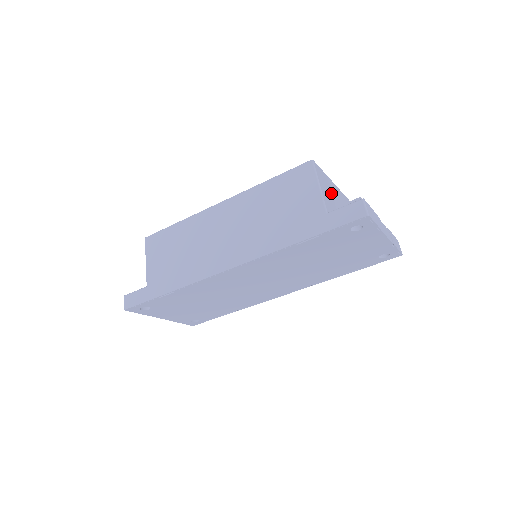
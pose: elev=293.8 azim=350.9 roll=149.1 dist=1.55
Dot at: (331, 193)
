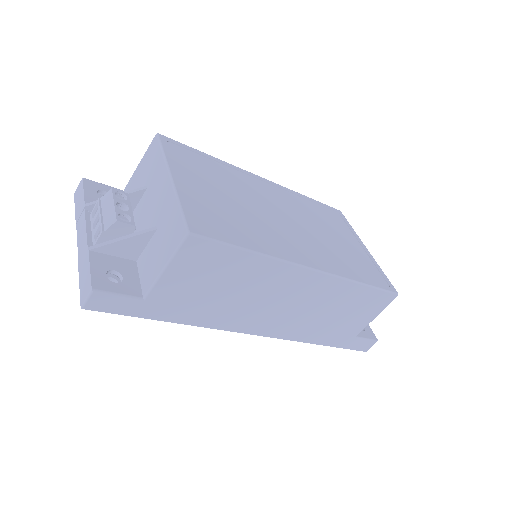
Dot at: occluded
